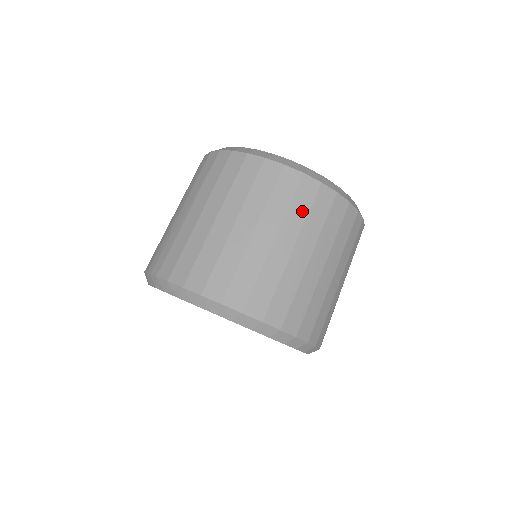
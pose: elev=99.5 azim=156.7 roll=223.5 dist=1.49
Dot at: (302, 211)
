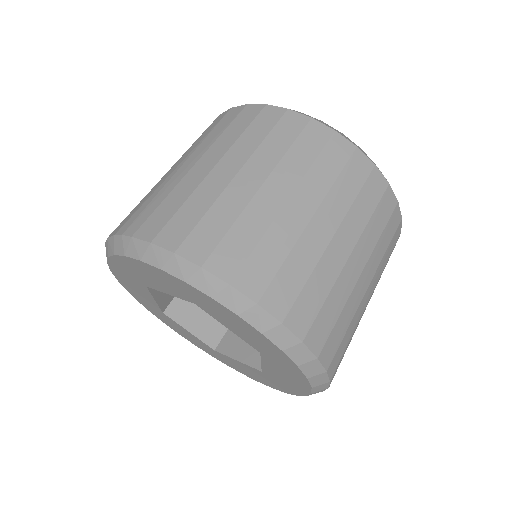
Dot at: (350, 191)
